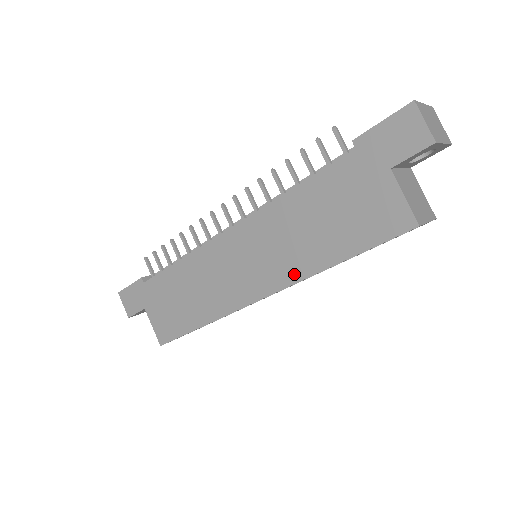
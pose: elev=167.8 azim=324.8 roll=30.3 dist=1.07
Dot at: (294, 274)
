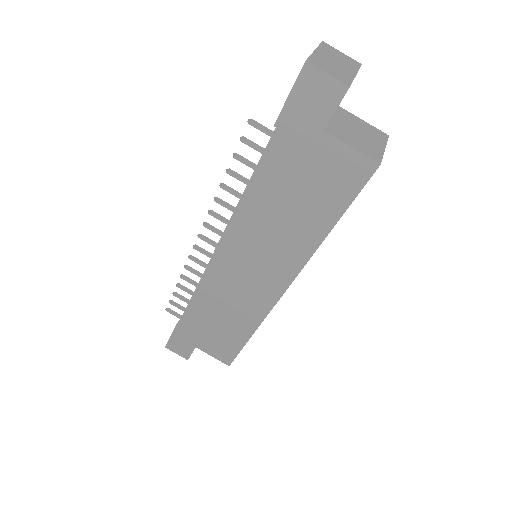
Dot at: (299, 258)
